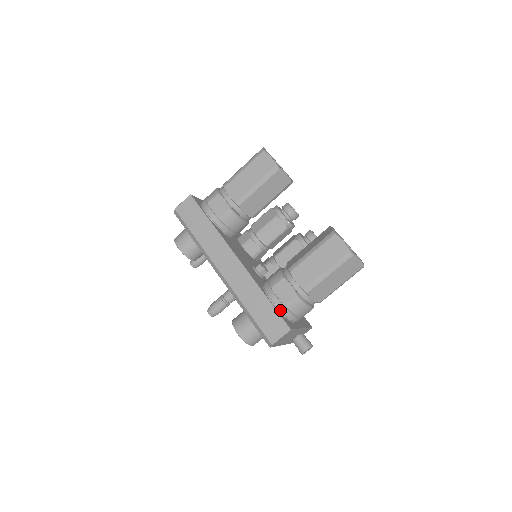
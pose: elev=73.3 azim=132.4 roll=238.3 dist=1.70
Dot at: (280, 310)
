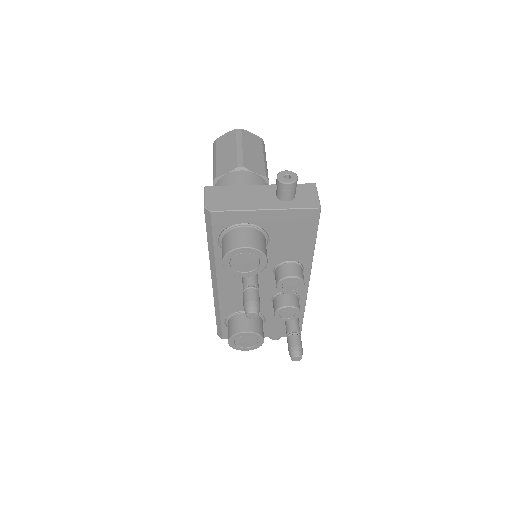
Dot at: occluded
